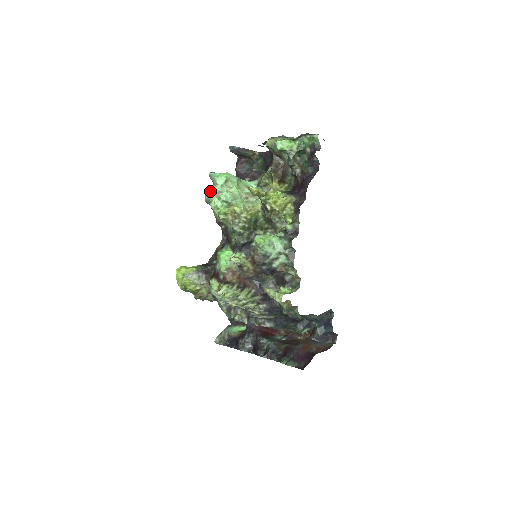
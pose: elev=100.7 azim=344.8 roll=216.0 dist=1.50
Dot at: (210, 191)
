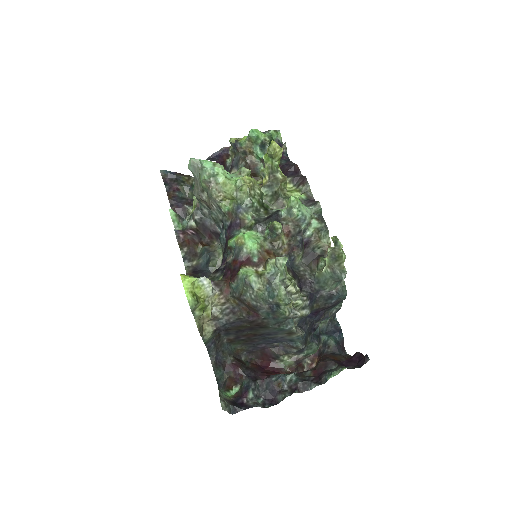
Dot at: (206, 169)
